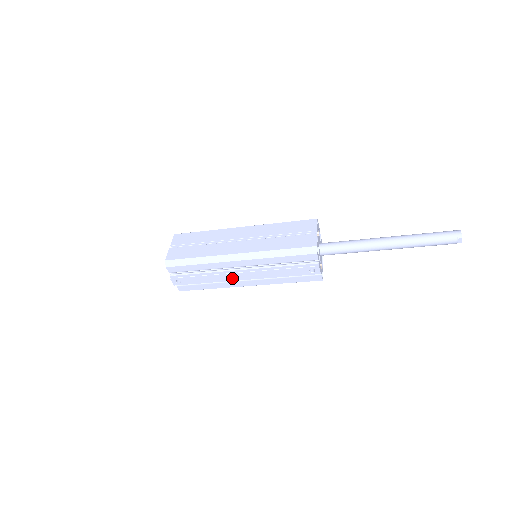
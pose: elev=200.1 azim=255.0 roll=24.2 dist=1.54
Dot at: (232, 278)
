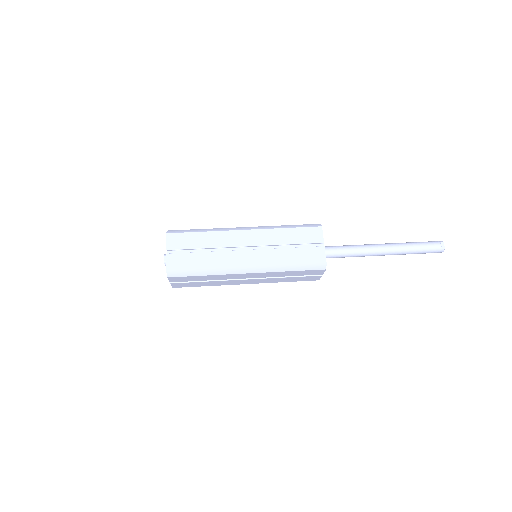
Dot at: occluded
